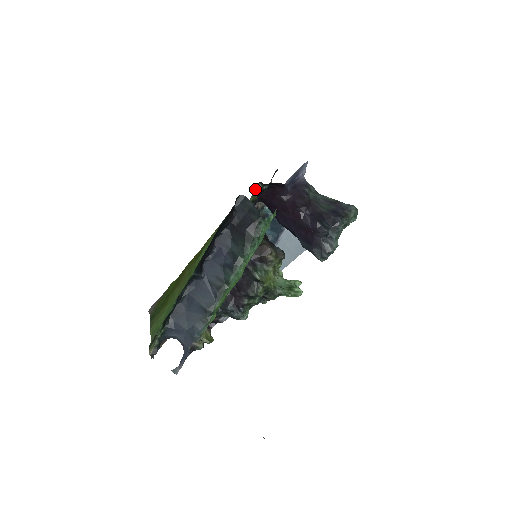
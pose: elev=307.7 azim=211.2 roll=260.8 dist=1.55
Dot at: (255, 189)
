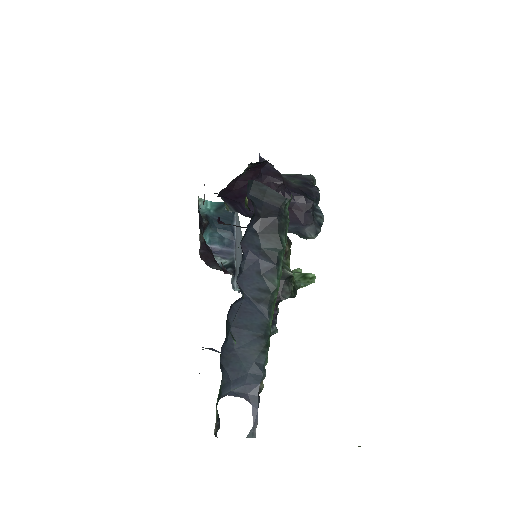
Dot at: occluded
